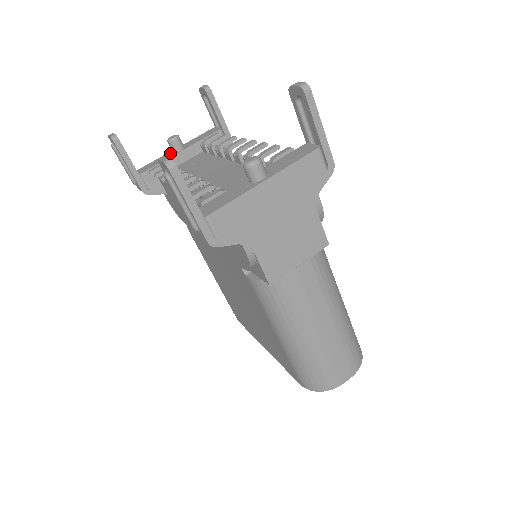
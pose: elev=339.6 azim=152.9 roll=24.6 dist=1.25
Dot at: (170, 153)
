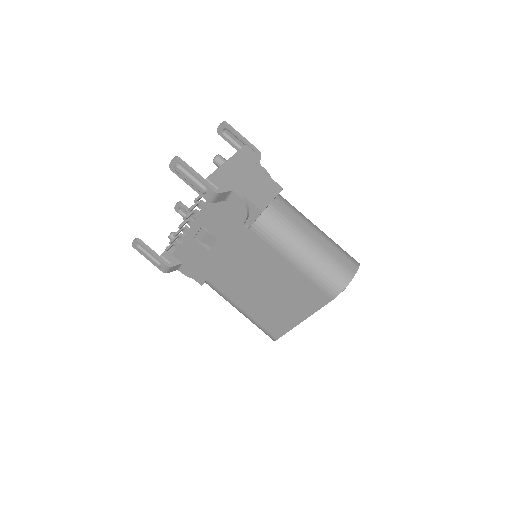
Dot at: occluded
